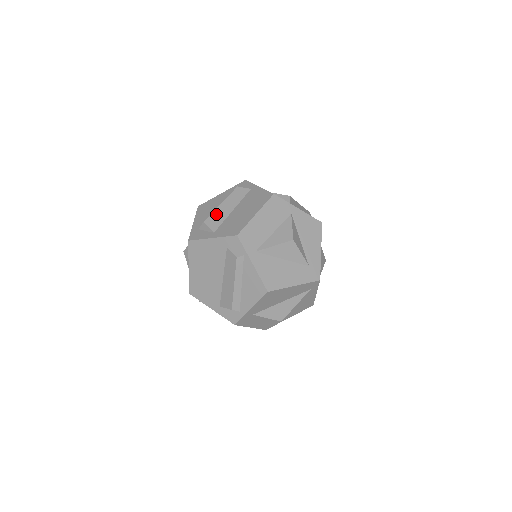
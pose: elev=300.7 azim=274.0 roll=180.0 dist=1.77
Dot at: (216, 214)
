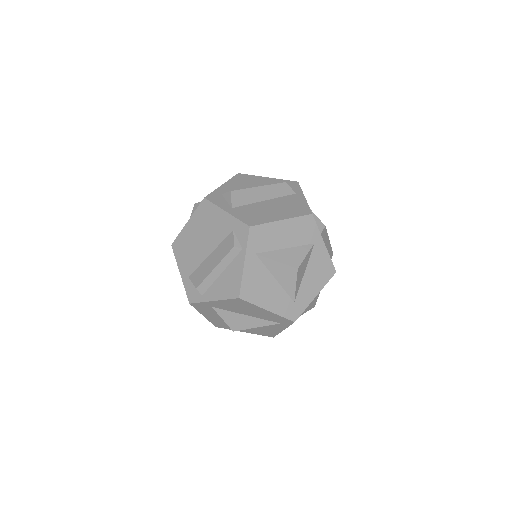
Dot at: (247, 192)
